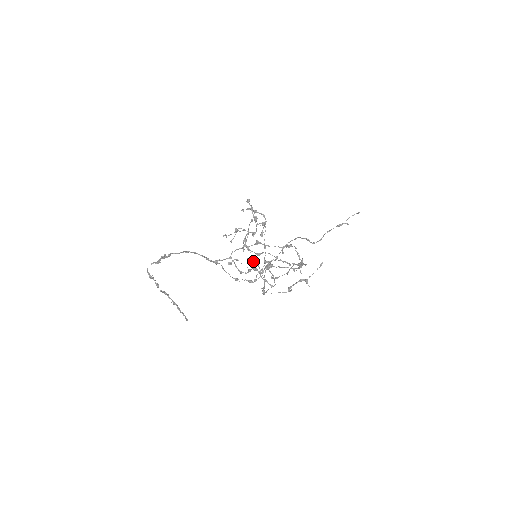
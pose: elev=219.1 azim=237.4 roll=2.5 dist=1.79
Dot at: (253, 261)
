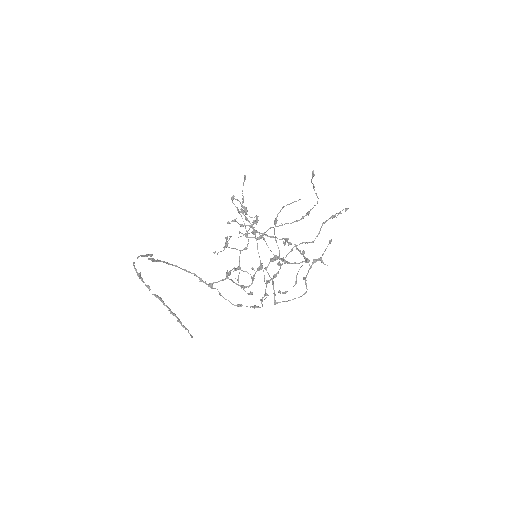
Dot at: (252, 293)
